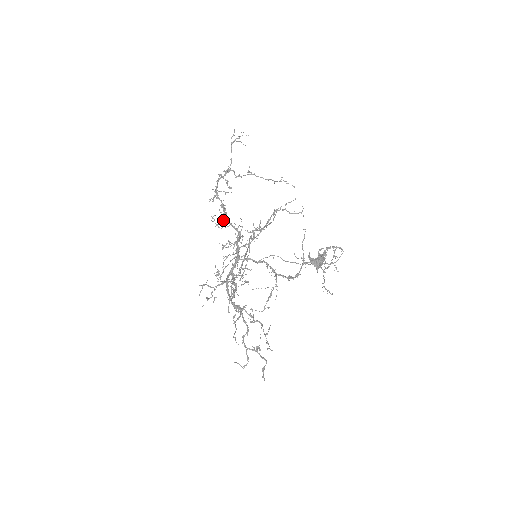
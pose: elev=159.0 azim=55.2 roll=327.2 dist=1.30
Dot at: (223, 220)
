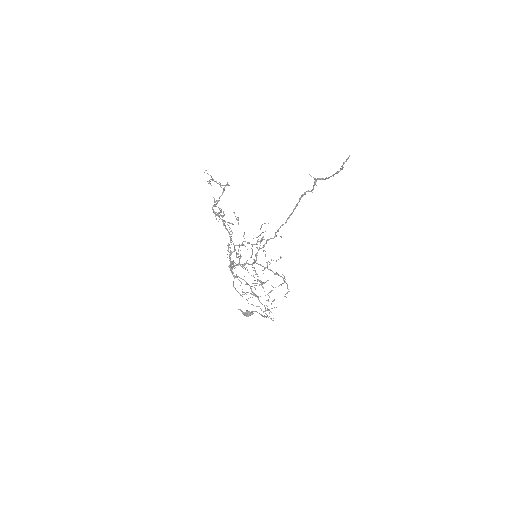
Dot at: occluded
